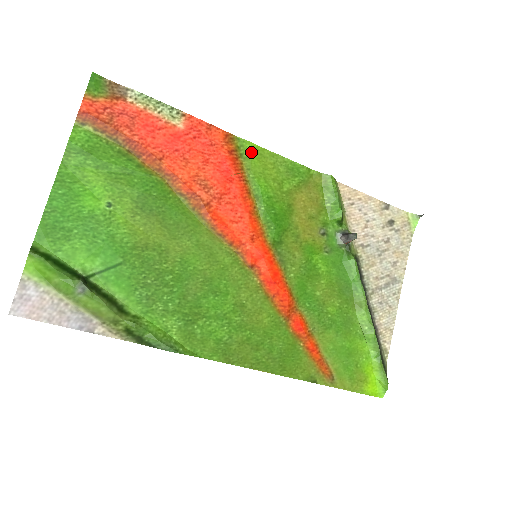
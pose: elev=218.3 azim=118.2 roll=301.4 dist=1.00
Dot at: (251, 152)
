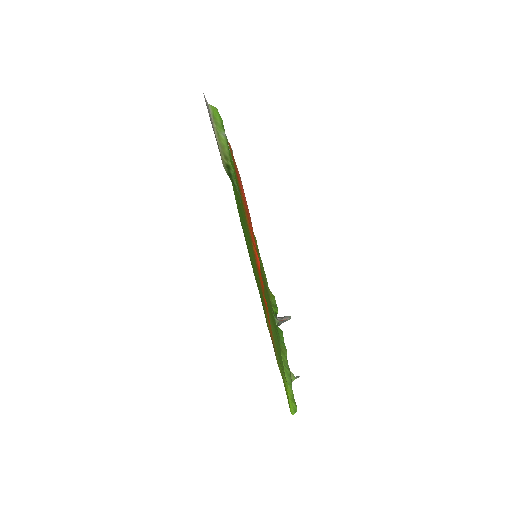
Dot at: (256, 242)
